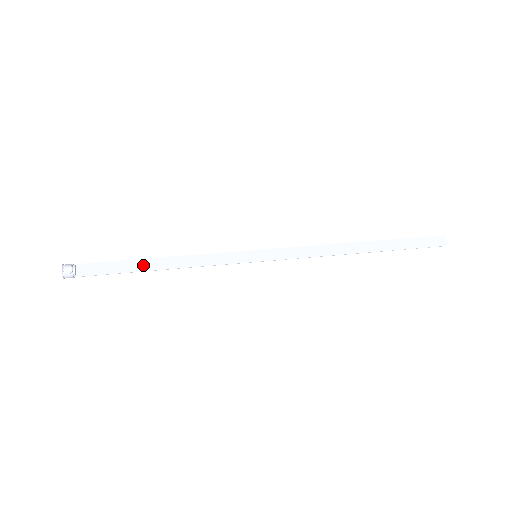
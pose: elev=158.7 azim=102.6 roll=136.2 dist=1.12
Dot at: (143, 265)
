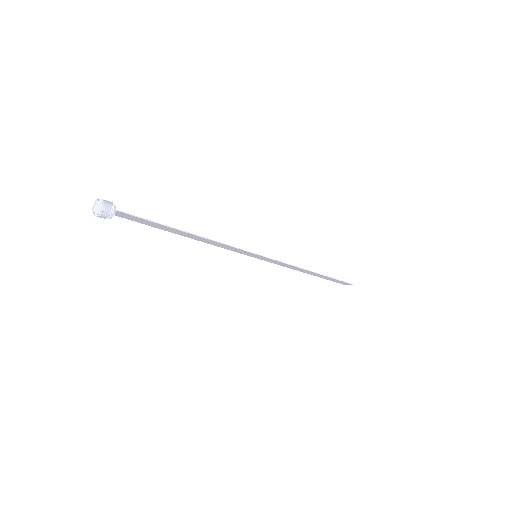
Dot at: (175, 230)
